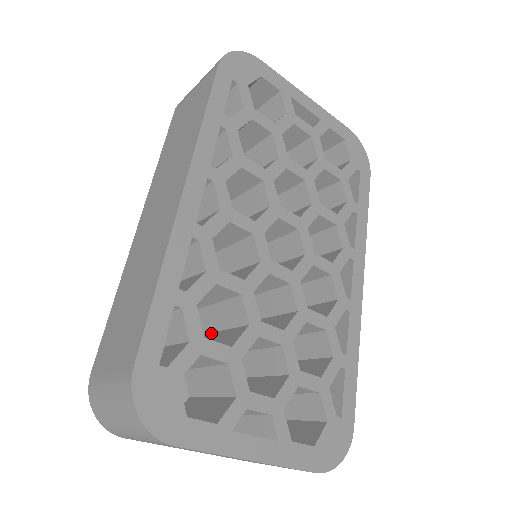
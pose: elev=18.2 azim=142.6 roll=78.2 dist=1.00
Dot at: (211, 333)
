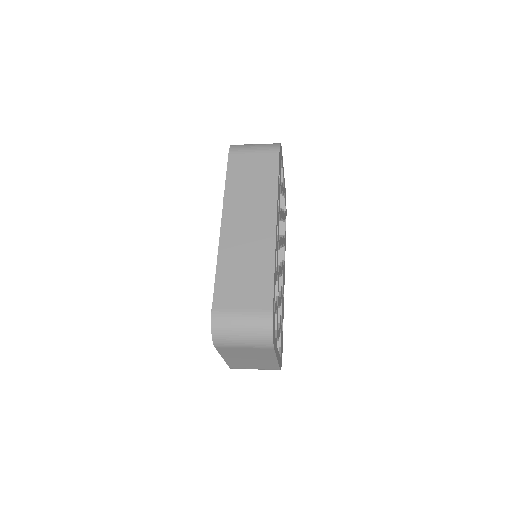
Dot at: occluded
